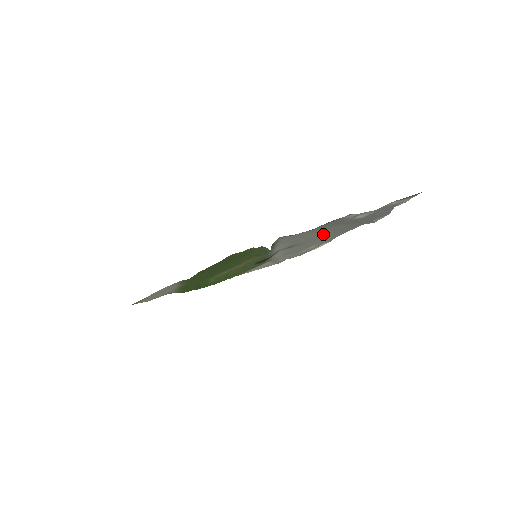
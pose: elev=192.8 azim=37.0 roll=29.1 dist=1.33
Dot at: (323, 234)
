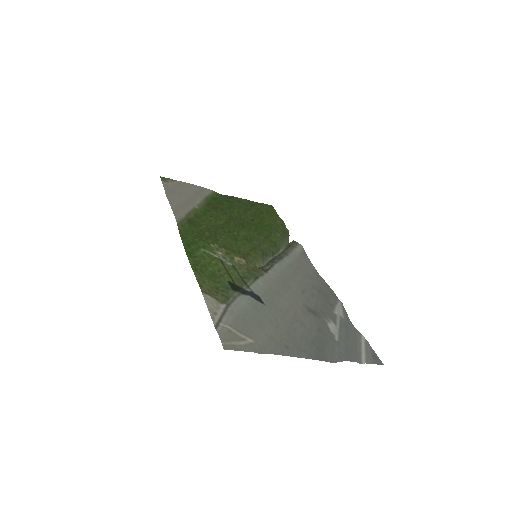
Dot at: (285, 320)
